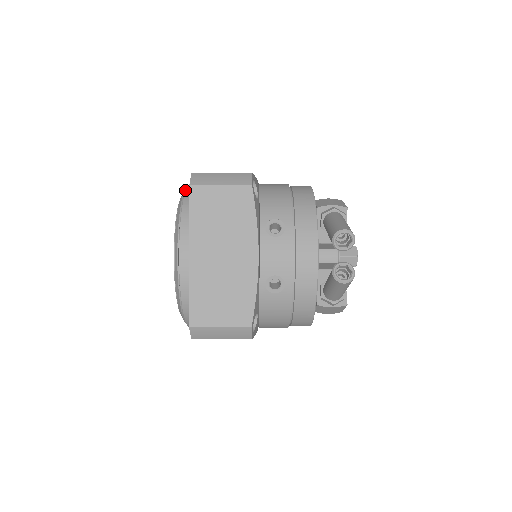
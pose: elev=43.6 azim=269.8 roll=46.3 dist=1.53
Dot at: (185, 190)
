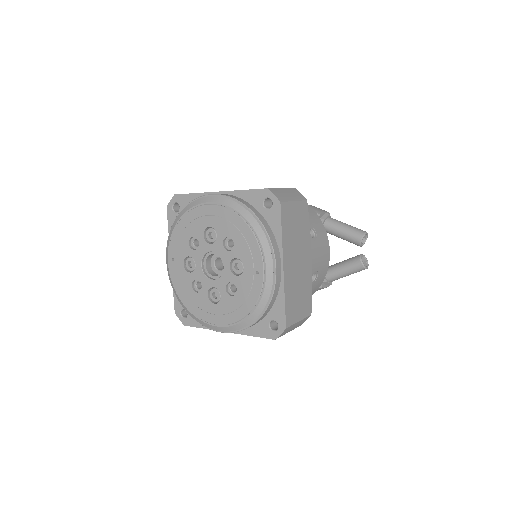
Dot at: (241, 202)
